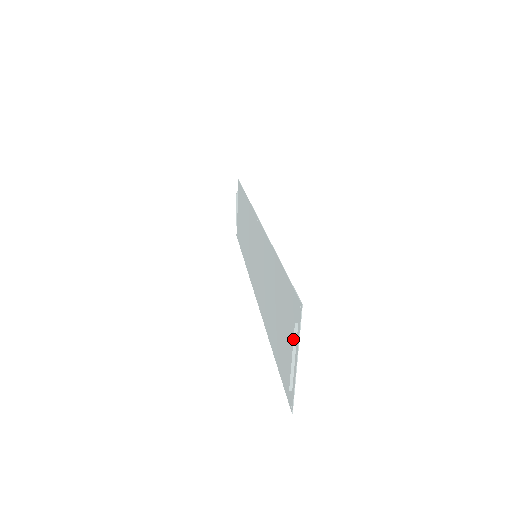
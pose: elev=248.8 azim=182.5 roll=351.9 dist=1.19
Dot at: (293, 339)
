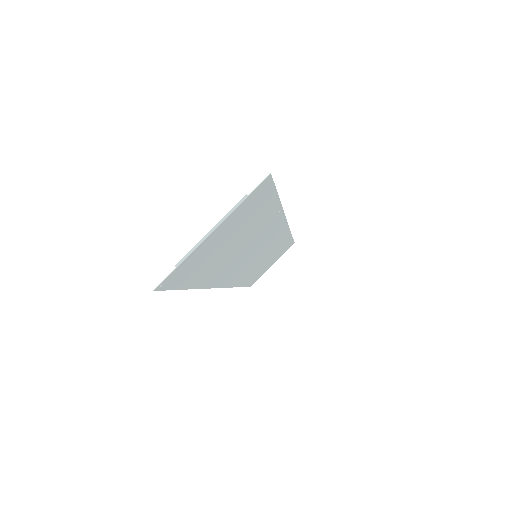
Dot at: (230, 210)
